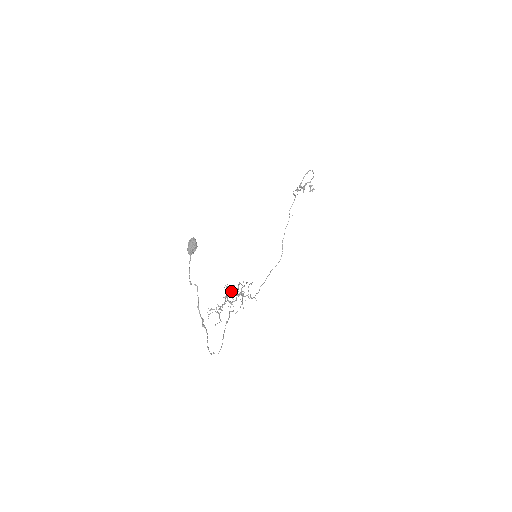
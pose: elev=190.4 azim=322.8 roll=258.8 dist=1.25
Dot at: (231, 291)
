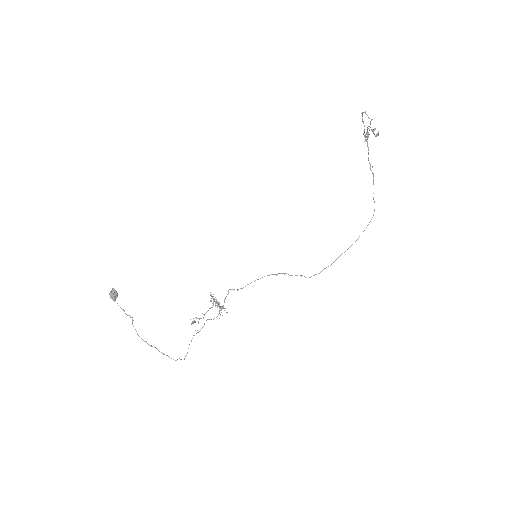
Dot at: occluded
